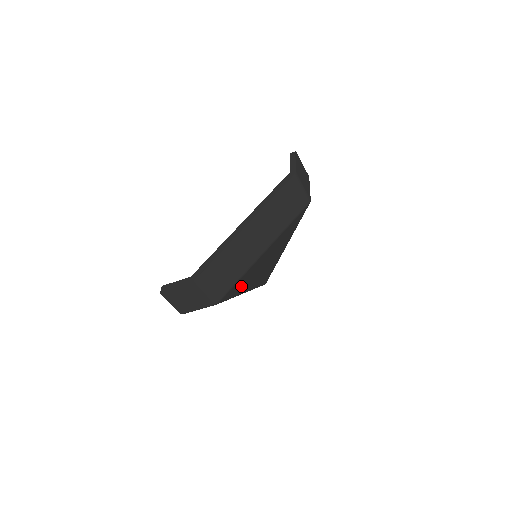
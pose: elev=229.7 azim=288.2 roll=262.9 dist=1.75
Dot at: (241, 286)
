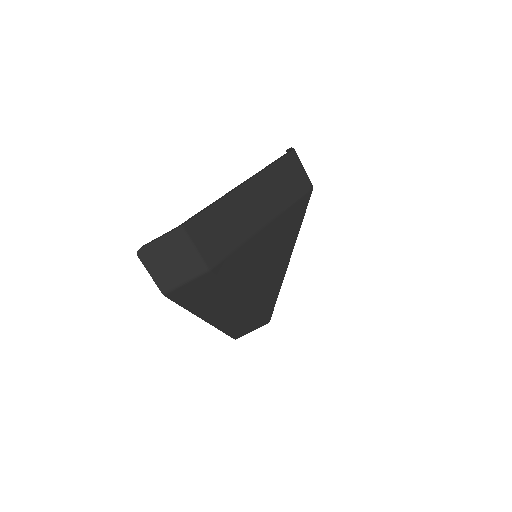
Dot at: (239, 273)
